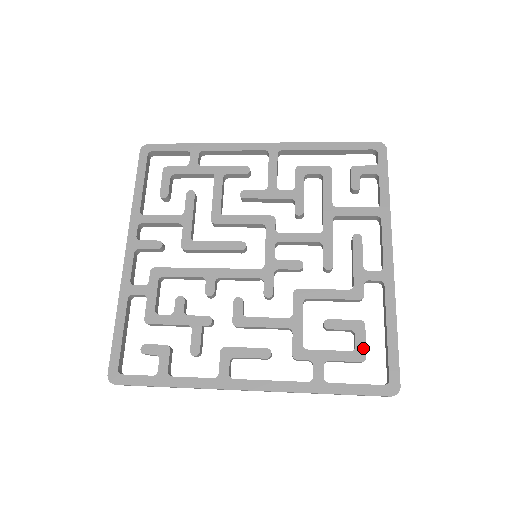
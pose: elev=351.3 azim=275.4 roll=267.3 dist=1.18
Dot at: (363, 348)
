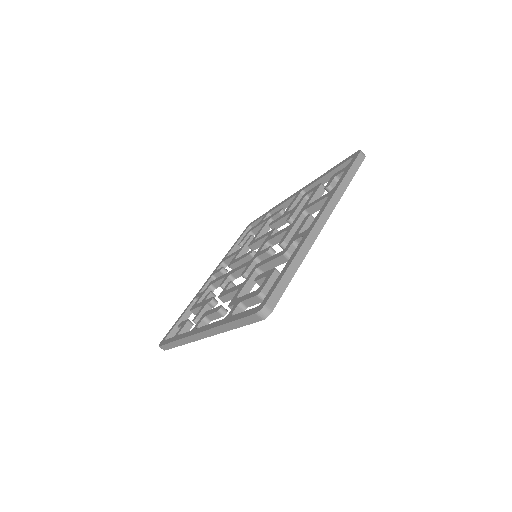
Dot at: (263, 286)
